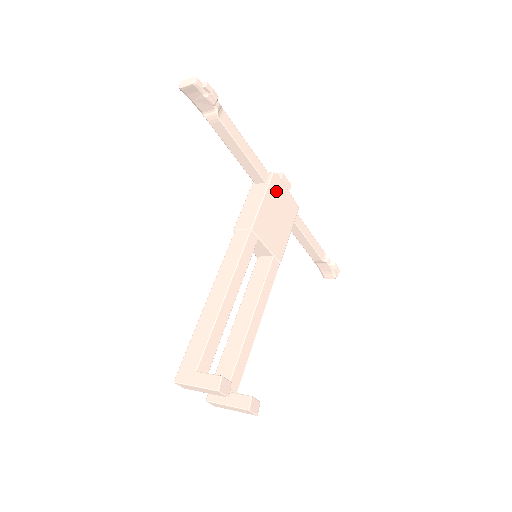
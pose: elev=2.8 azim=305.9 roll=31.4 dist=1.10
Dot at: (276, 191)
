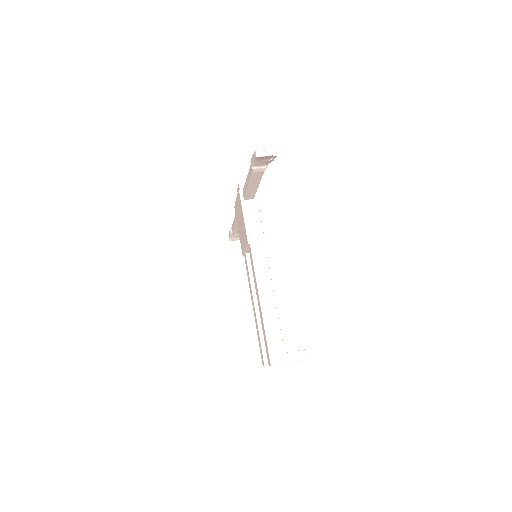
Dot at: occluded
